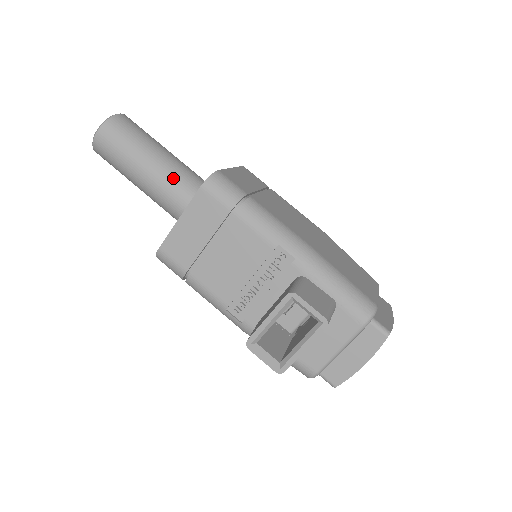
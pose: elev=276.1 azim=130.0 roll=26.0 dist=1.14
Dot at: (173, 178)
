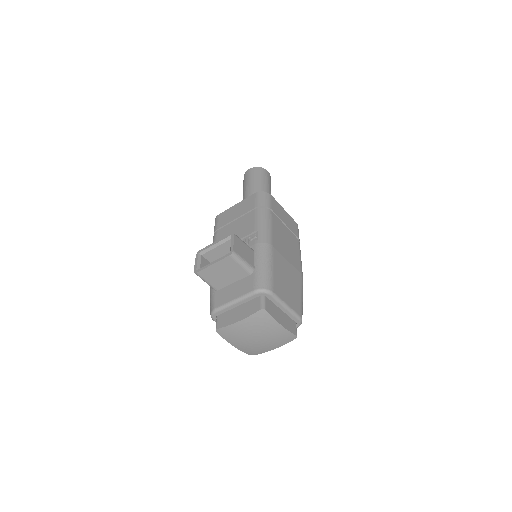
Dot at: occluded
